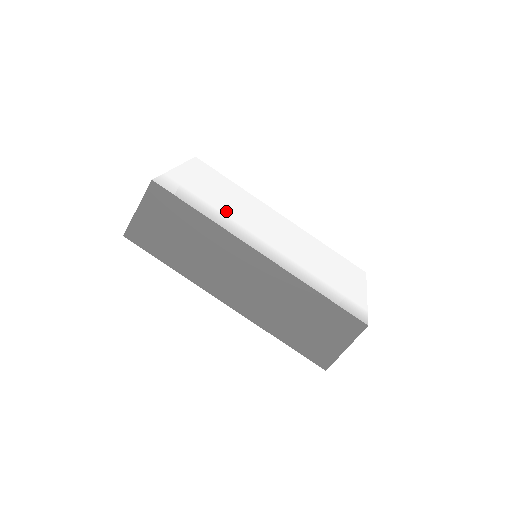
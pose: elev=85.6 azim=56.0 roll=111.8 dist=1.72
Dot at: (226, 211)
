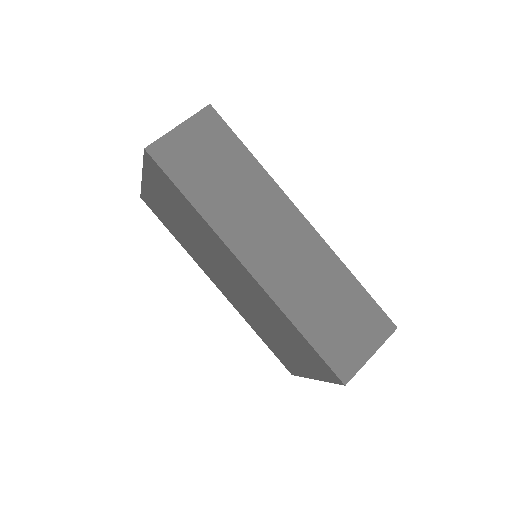
Dot at: occluded
